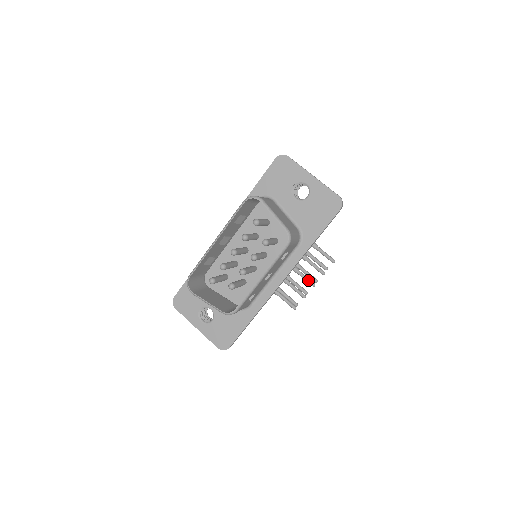
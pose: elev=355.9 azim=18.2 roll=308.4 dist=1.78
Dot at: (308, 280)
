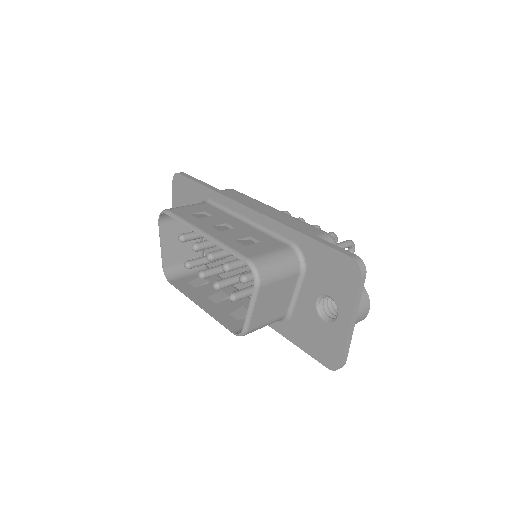
Dot at: occluded
